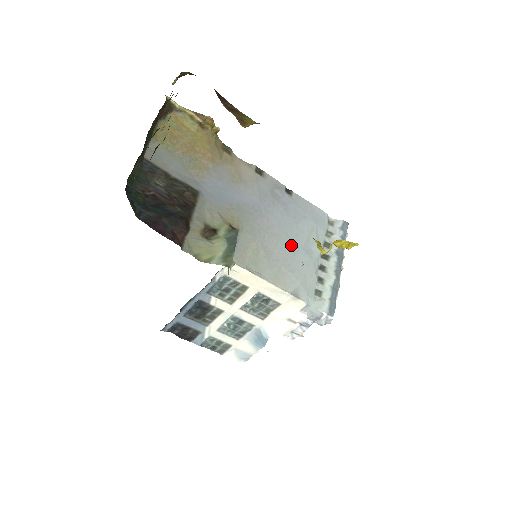
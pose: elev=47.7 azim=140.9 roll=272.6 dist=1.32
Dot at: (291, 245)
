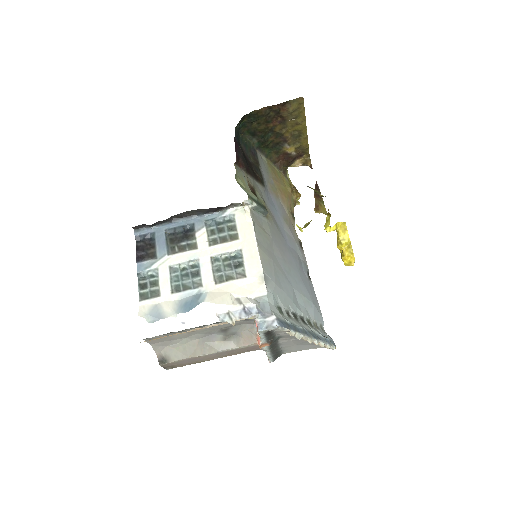
Dot at: (288, 275)
